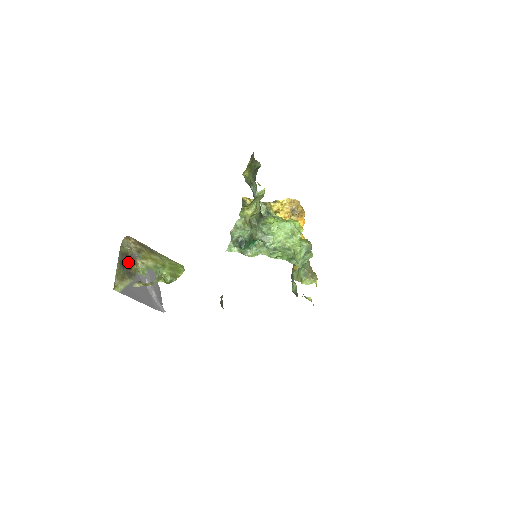
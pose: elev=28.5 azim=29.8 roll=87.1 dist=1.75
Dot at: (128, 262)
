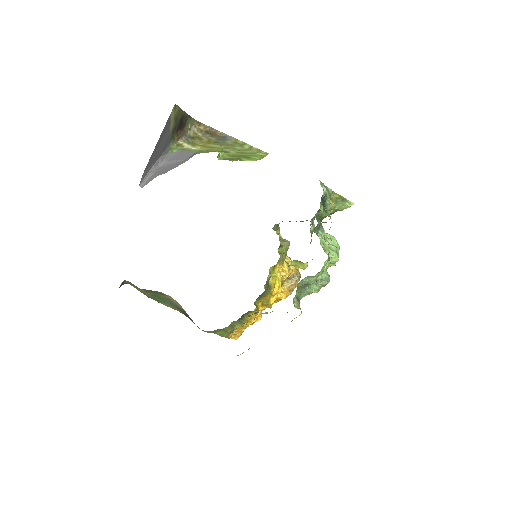
Dot at: (180, 127)
